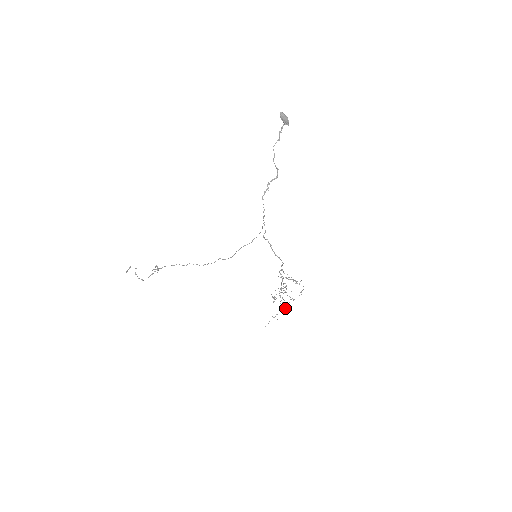
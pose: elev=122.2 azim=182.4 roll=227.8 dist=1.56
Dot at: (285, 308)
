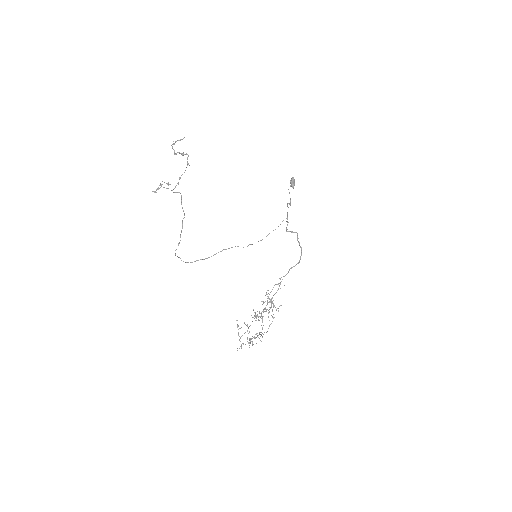
Dot at: occluded
